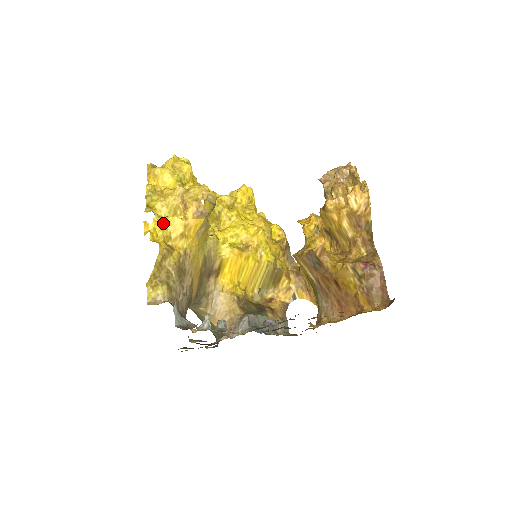
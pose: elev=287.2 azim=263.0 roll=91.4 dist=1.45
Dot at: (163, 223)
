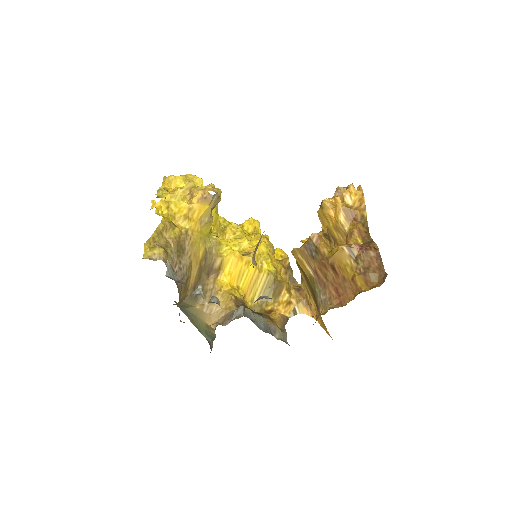
Dot at: (169, 204)
